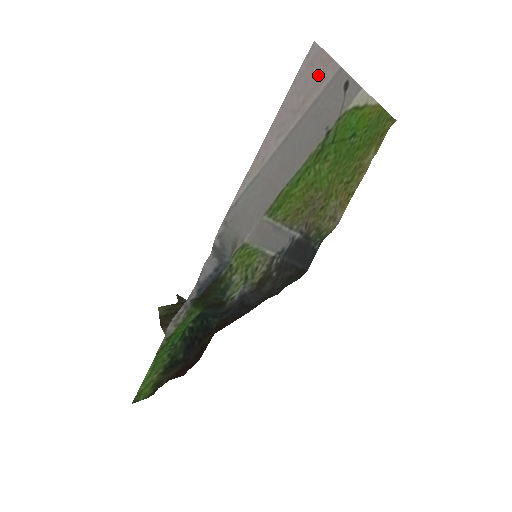
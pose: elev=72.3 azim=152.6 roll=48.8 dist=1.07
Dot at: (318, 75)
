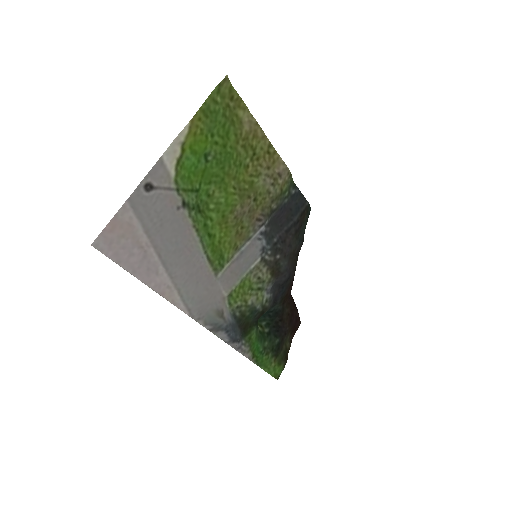
Dot at: (123, 232)
